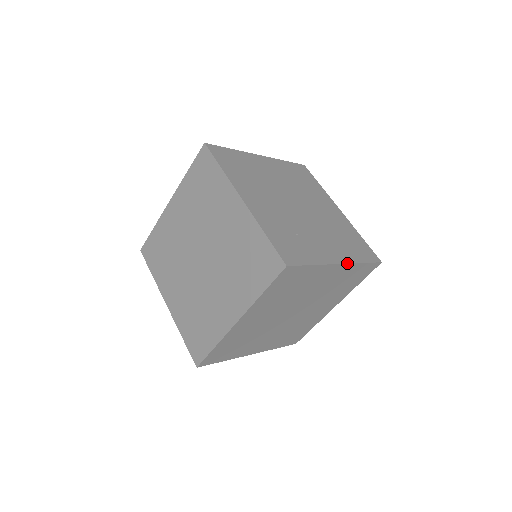
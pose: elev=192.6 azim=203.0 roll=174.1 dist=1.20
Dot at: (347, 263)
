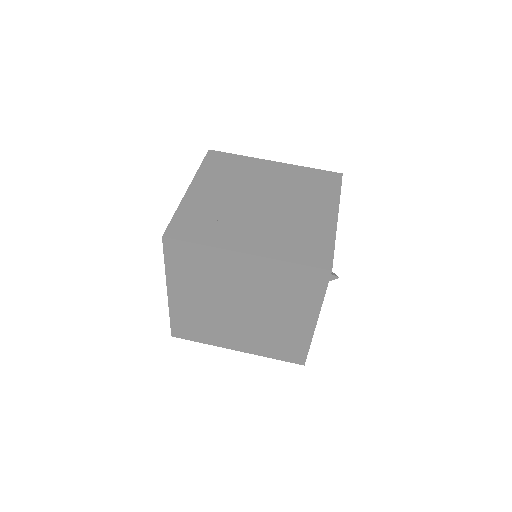
Dot at: (258, 255)
